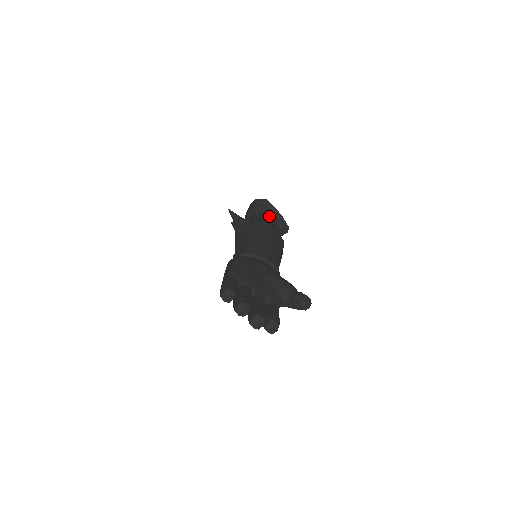
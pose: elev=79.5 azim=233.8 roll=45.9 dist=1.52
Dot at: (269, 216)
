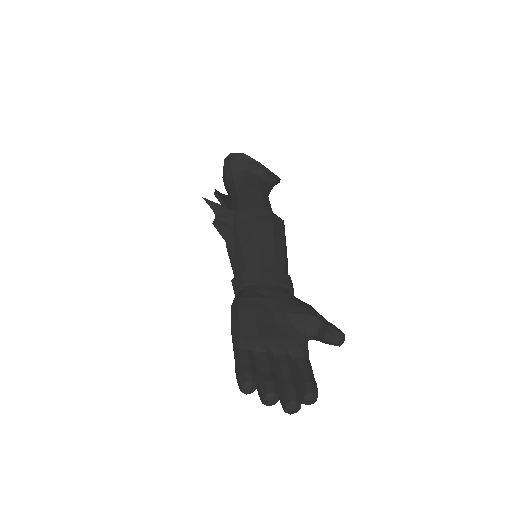
Dot at: (253, 176)
